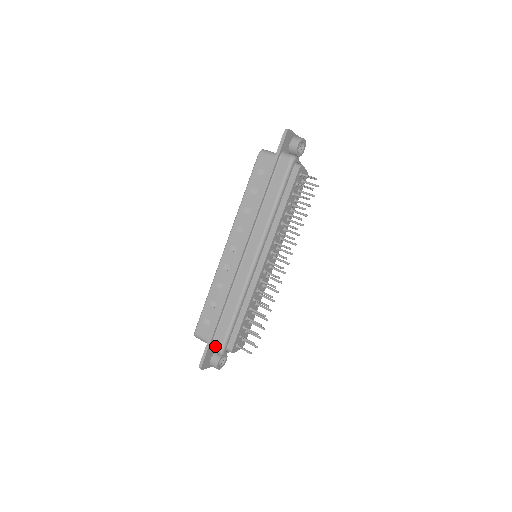
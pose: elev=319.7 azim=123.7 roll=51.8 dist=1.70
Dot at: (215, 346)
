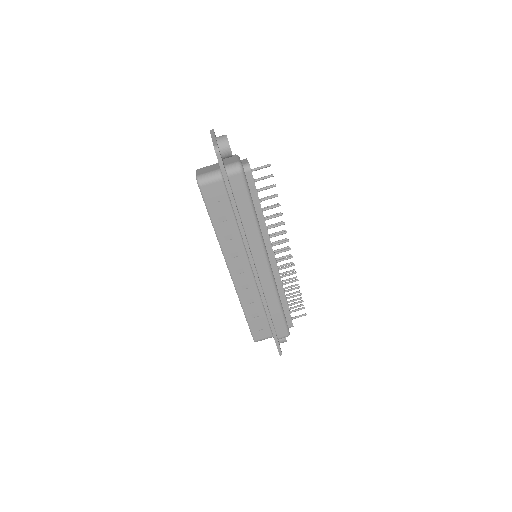
Dot at: (281, 336)
